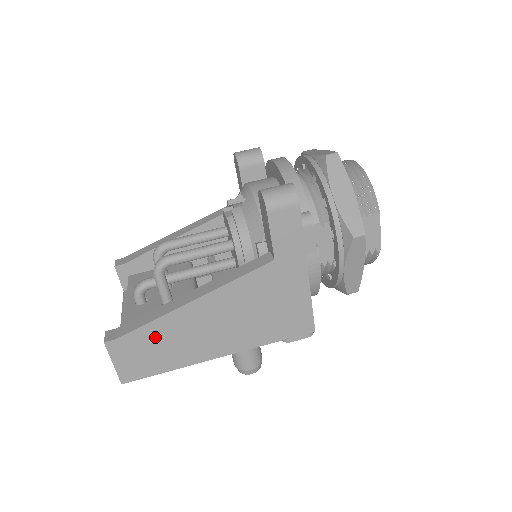
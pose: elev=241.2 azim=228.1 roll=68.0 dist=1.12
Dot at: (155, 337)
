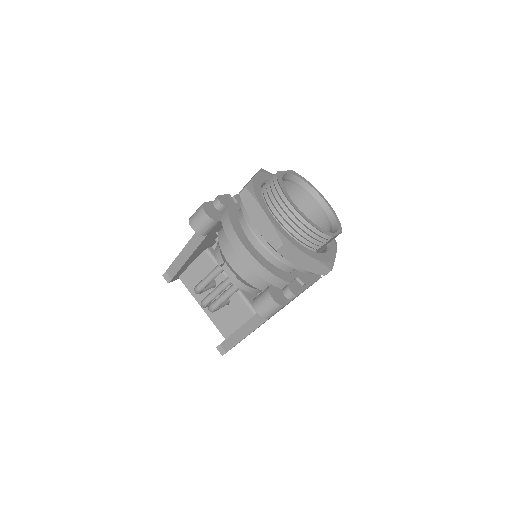
Dot at: occluded
